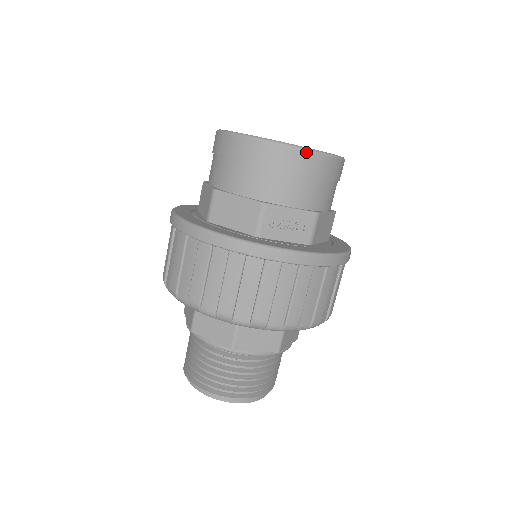
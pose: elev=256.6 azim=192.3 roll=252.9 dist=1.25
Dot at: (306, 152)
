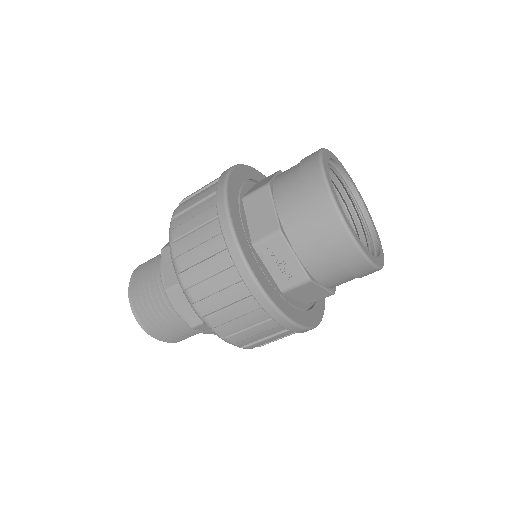
Dot at: (346, 233)
